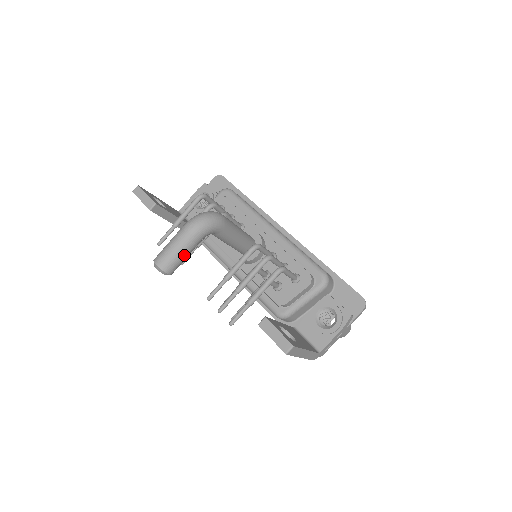
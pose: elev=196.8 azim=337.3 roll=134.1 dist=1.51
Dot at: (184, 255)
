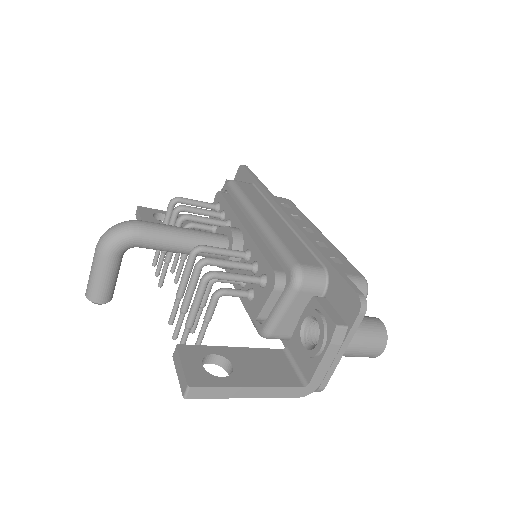
Dot at: (103, 279)
